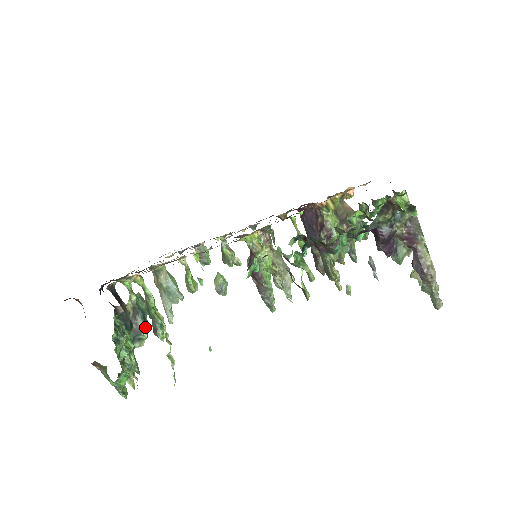
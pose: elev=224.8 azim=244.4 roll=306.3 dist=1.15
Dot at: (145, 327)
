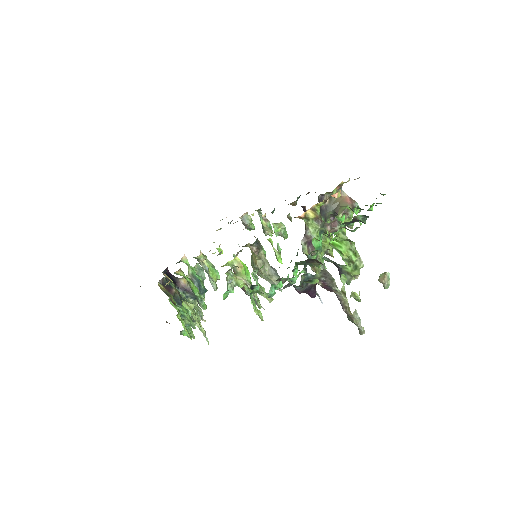
Dot at: (200, 292)
